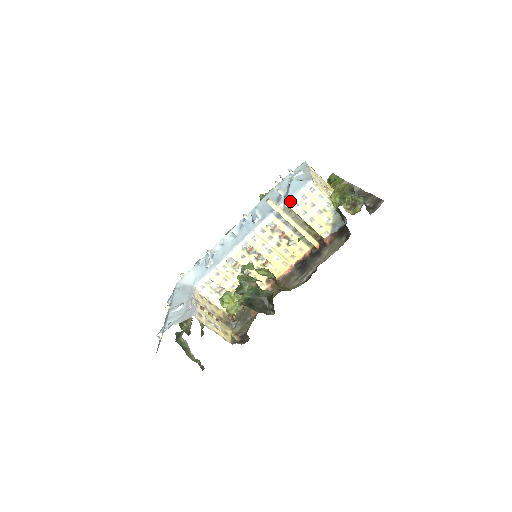
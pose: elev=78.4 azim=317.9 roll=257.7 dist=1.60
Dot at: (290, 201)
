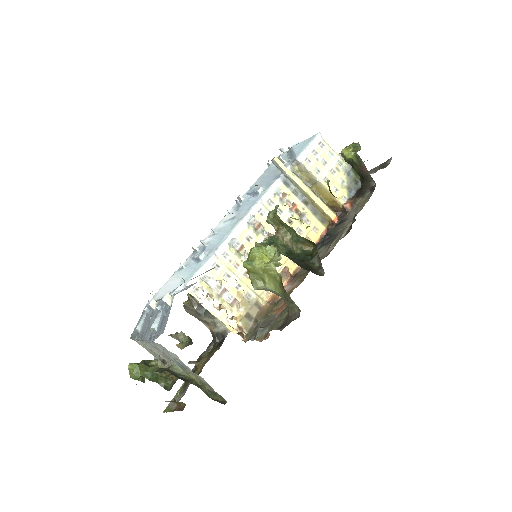
Dot at: (301, 155)
